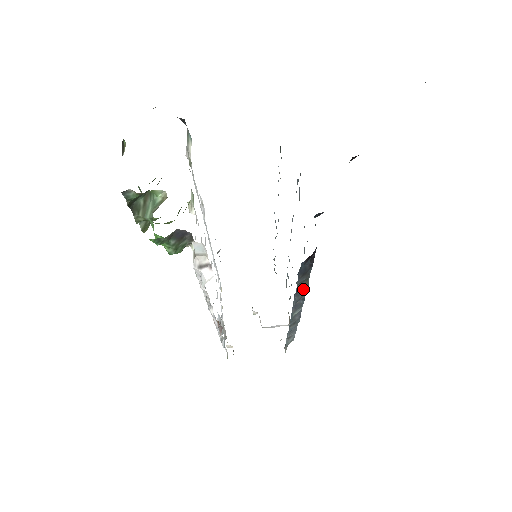
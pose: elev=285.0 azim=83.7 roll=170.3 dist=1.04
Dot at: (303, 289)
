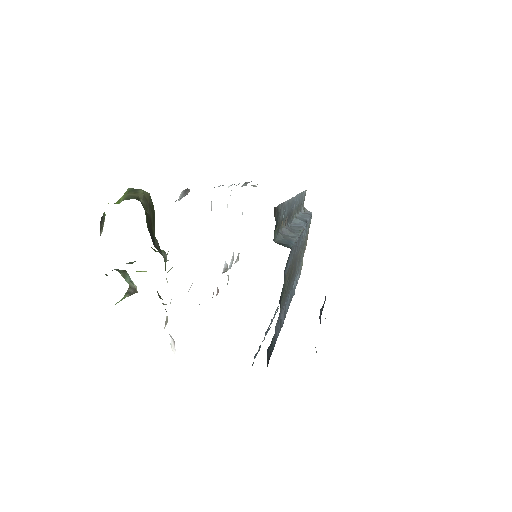
Dot at: occluded
